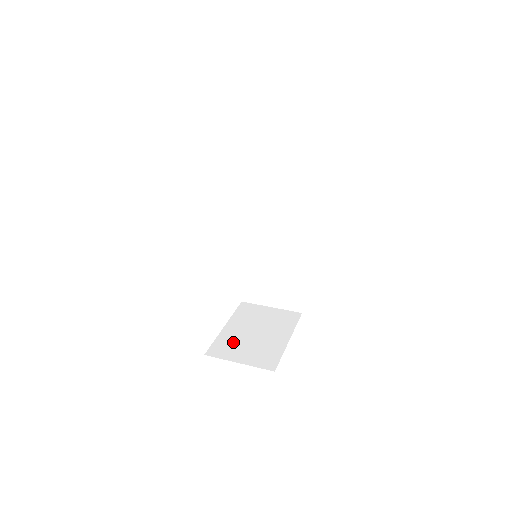
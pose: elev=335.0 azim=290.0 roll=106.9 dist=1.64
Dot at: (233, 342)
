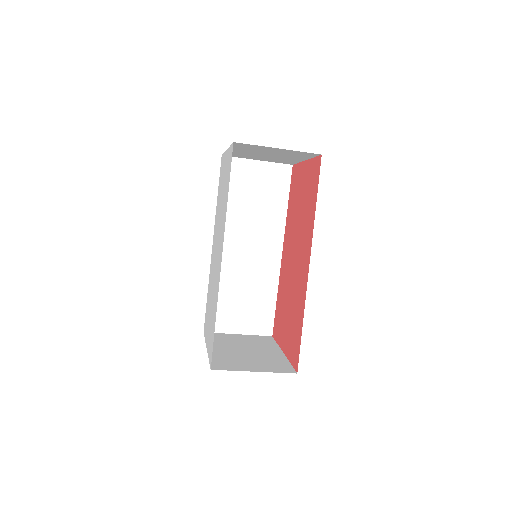
Dot at: (231, 358)
